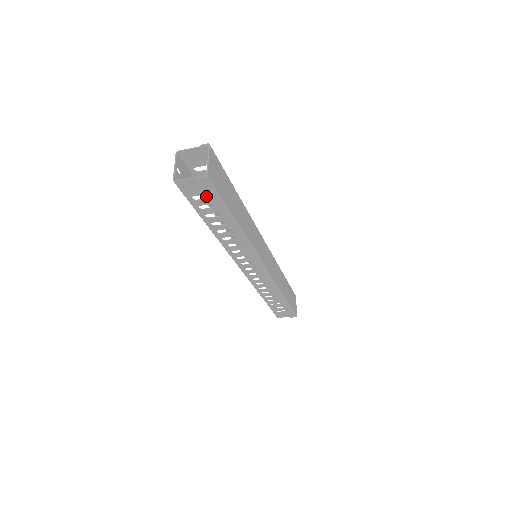
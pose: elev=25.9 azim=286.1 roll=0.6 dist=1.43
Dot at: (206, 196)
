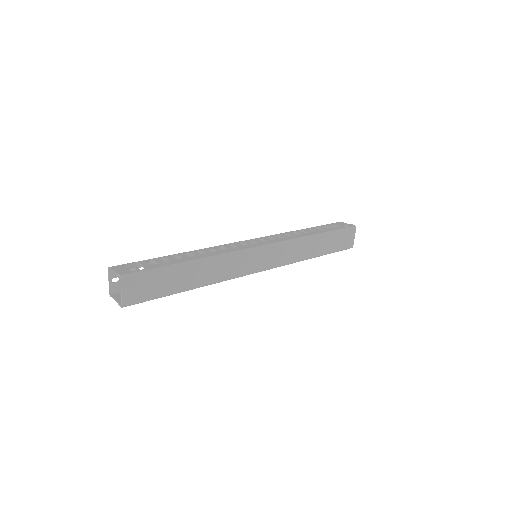
Dot at: occluded
